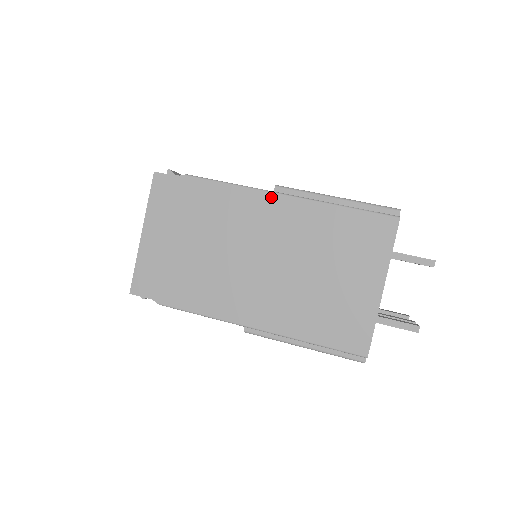
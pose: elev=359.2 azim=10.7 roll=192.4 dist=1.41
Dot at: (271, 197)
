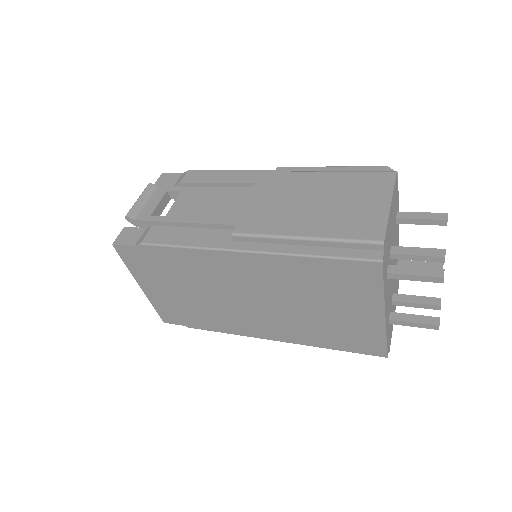
Dot at: (232, 255)
